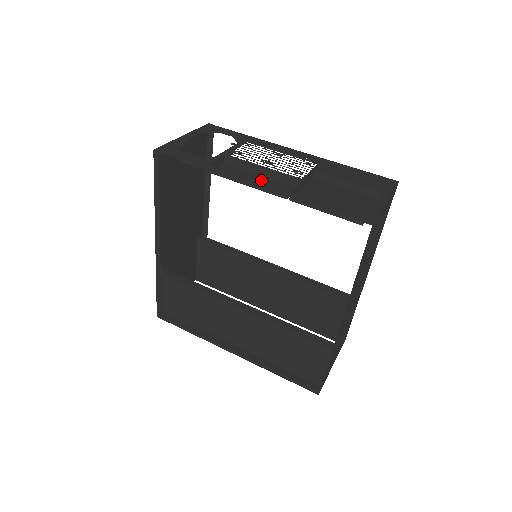
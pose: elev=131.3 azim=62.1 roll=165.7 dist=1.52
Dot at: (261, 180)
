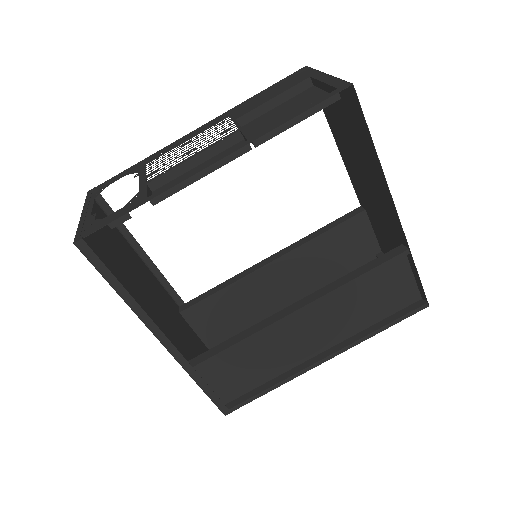
Dot at: occluded
